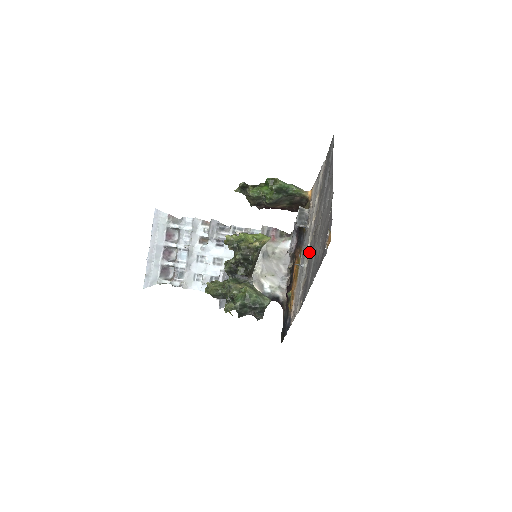
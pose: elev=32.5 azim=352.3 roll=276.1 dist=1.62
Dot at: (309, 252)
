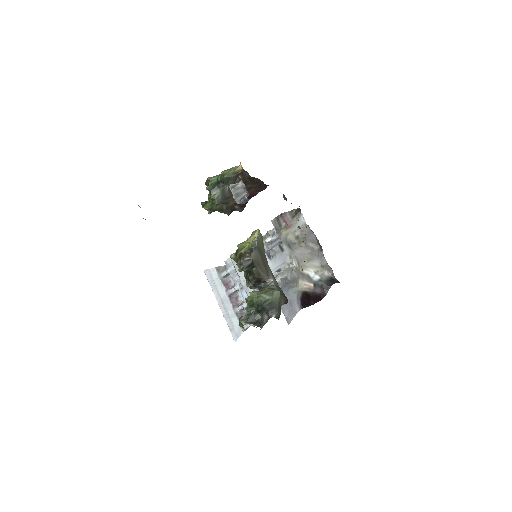
Dot at: occluded
